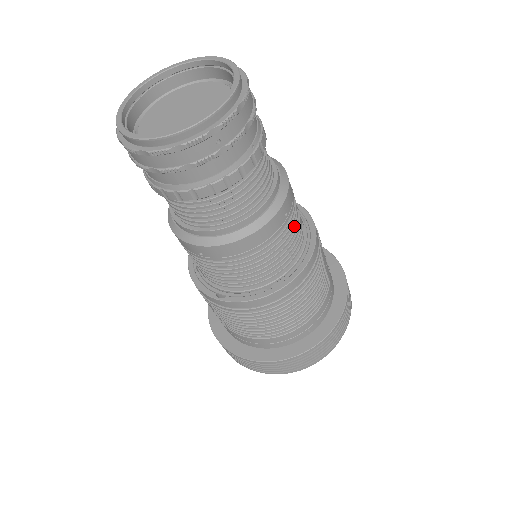
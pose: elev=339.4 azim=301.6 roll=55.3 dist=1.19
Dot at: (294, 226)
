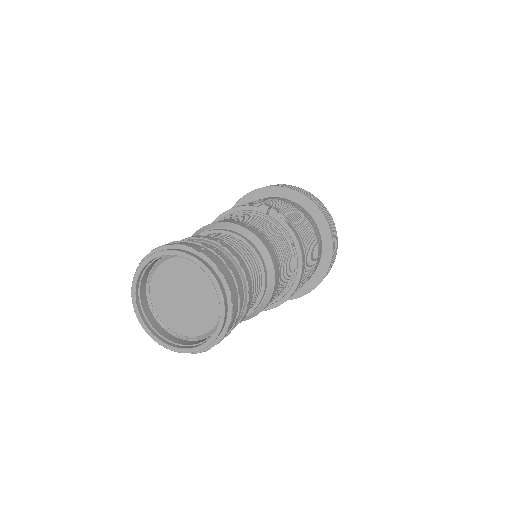
Dot at: (282, 284)
